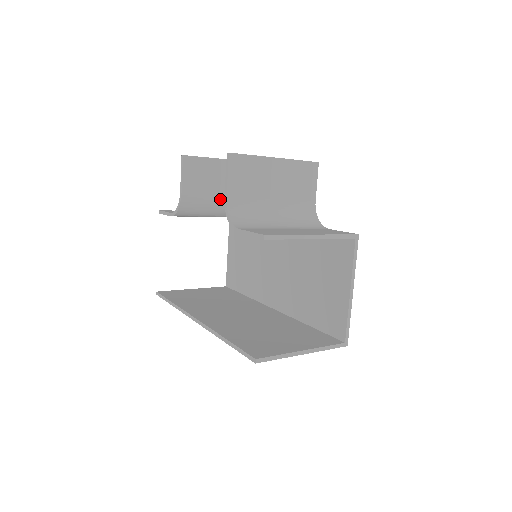
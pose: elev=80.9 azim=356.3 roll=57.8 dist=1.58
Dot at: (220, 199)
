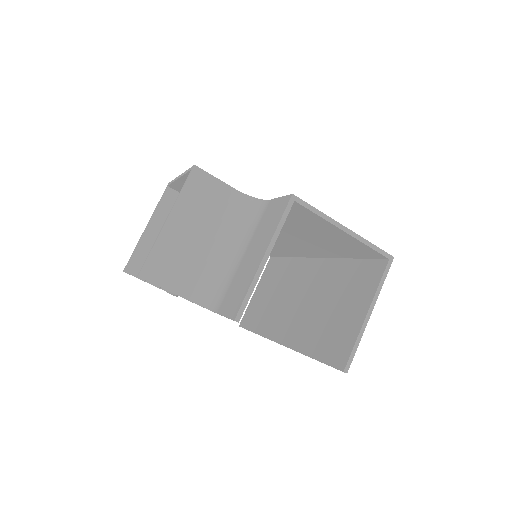
Dot at: occluded
